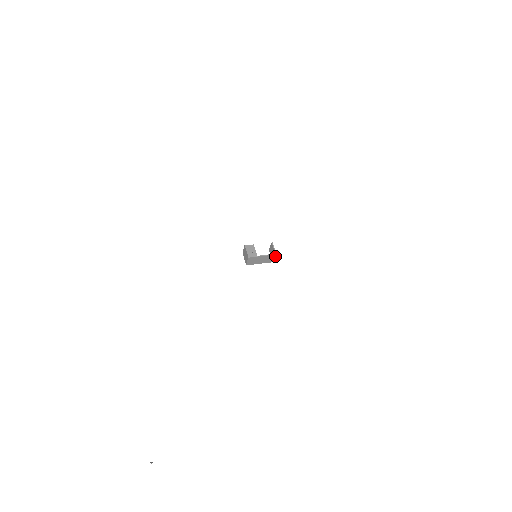
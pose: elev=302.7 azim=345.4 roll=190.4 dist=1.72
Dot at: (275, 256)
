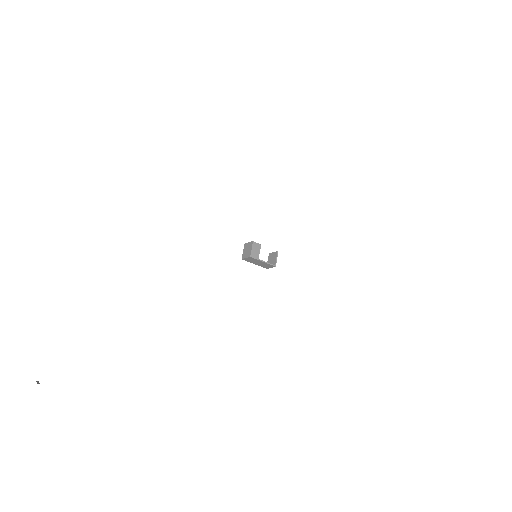
Dot at: occluded
